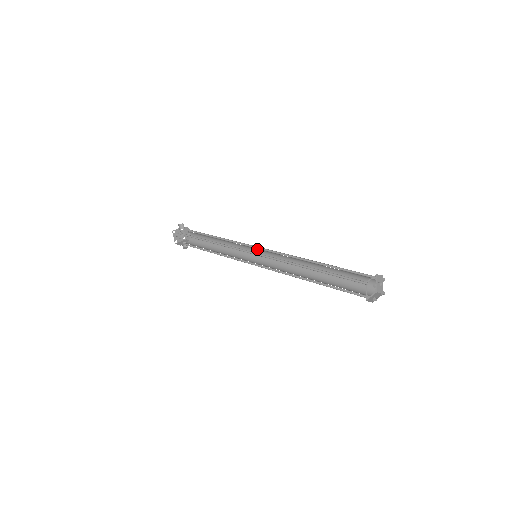
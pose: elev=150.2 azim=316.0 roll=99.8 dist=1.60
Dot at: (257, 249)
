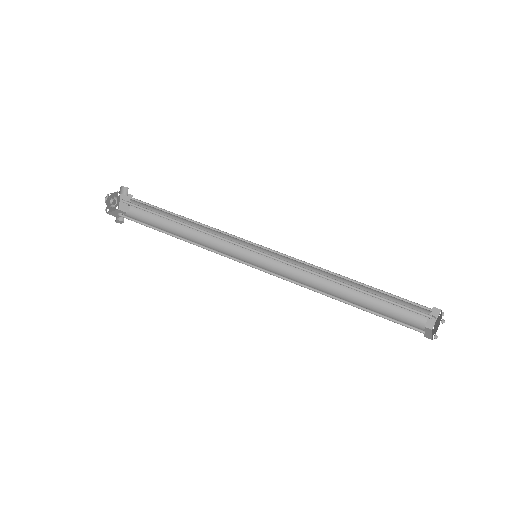
Dot at: (256, 247)
